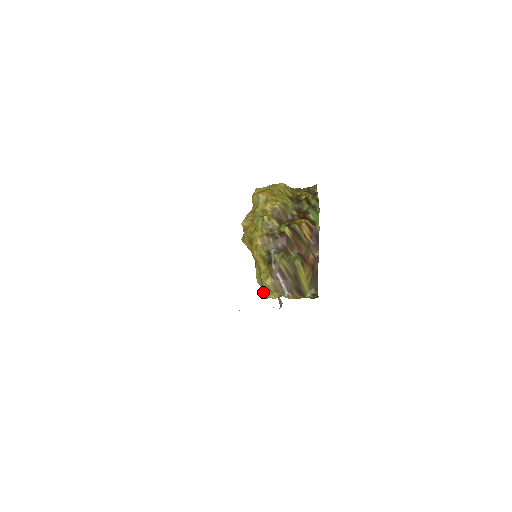
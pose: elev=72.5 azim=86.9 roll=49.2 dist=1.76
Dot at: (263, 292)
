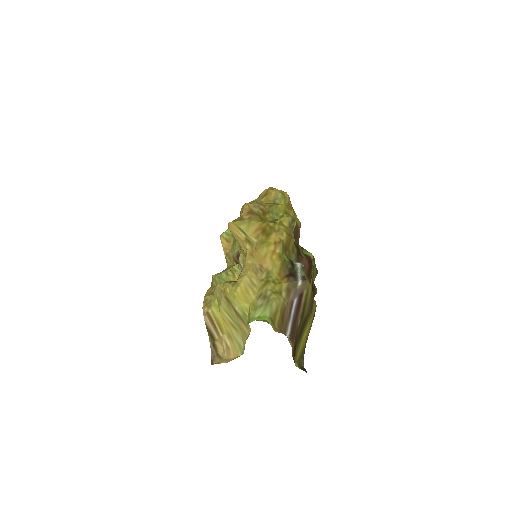
Dot at: (256, 311)
